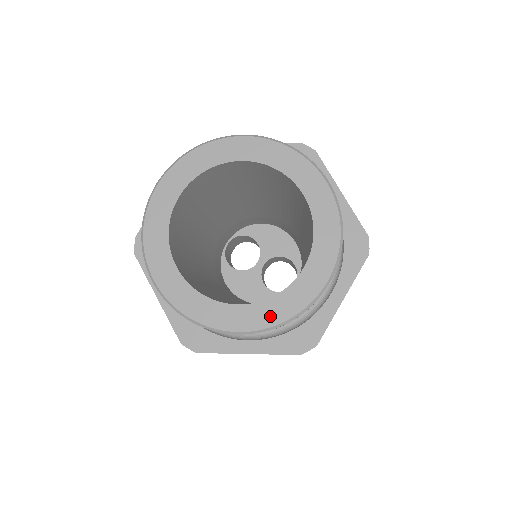
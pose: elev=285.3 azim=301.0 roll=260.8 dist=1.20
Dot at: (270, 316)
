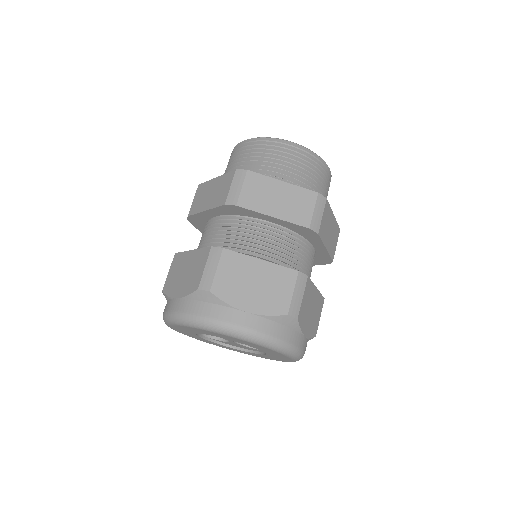
Dot at: occluded
